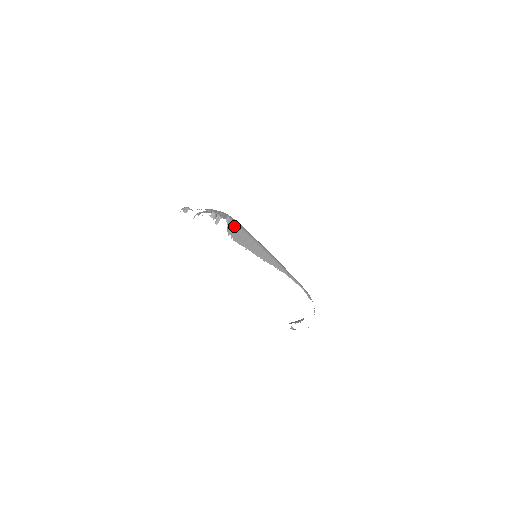
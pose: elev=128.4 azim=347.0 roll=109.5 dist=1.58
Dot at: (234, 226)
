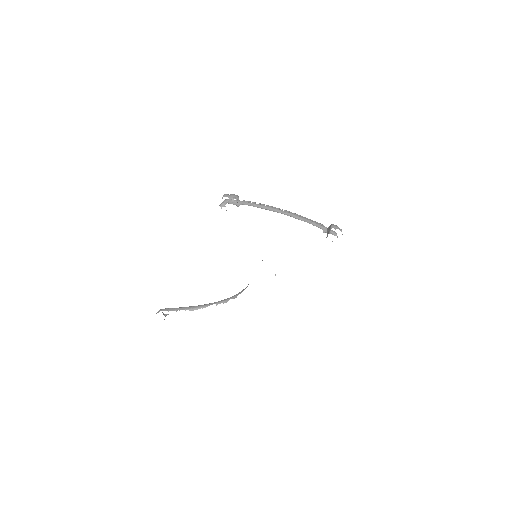
Dot at: occluded
